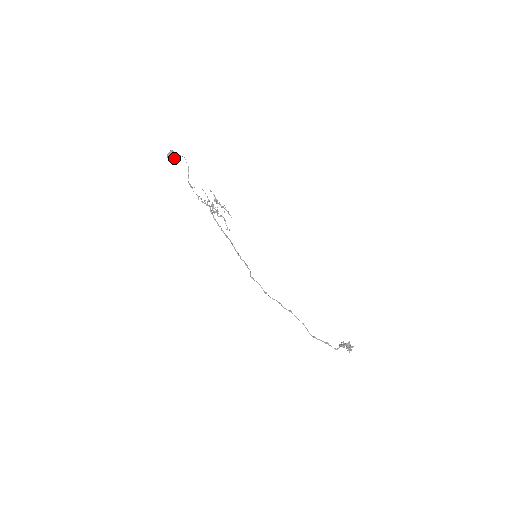
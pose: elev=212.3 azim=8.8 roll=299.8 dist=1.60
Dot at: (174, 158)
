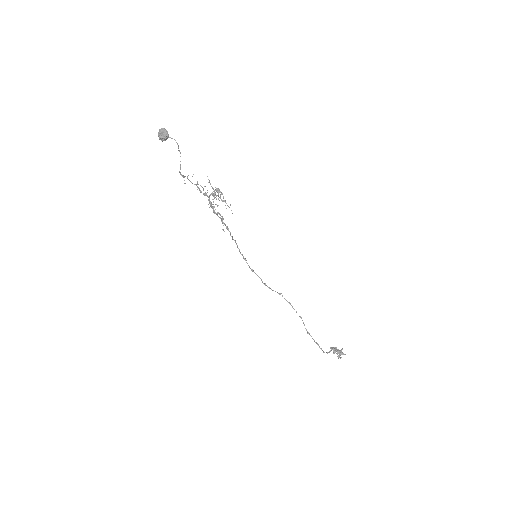
Dot at: (165, 139)
